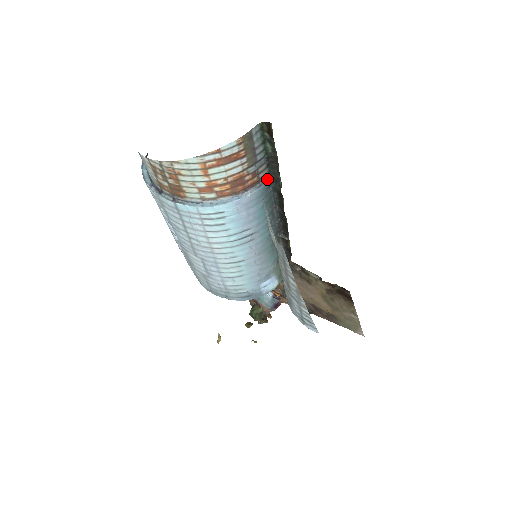
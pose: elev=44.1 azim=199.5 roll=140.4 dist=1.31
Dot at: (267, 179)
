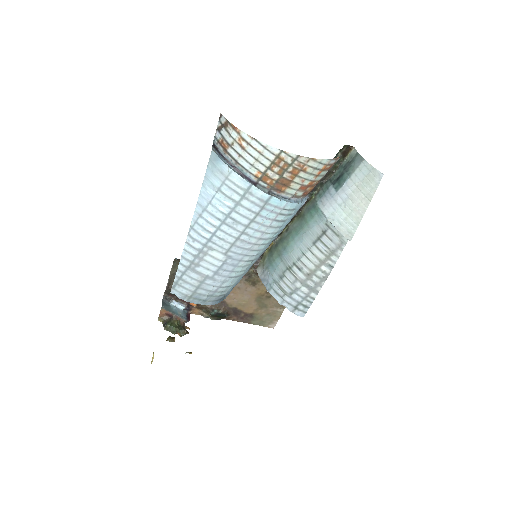
Dot at: occluded
